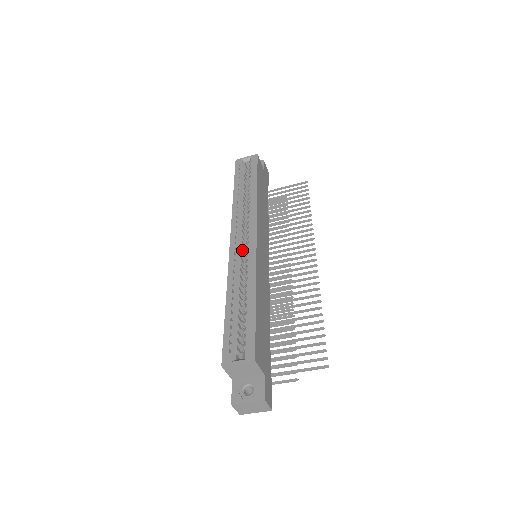
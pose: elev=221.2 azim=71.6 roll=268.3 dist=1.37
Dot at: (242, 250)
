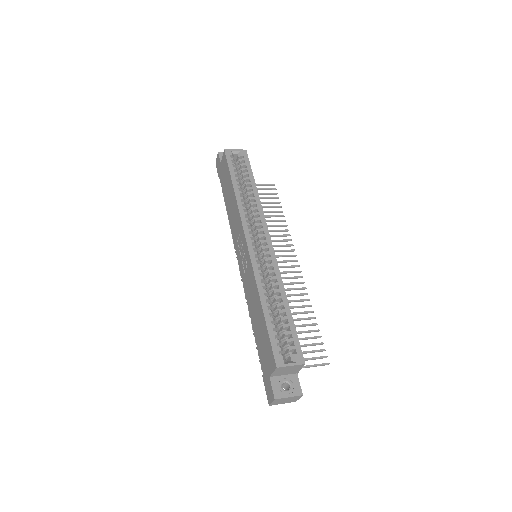
Dot at: occluded
